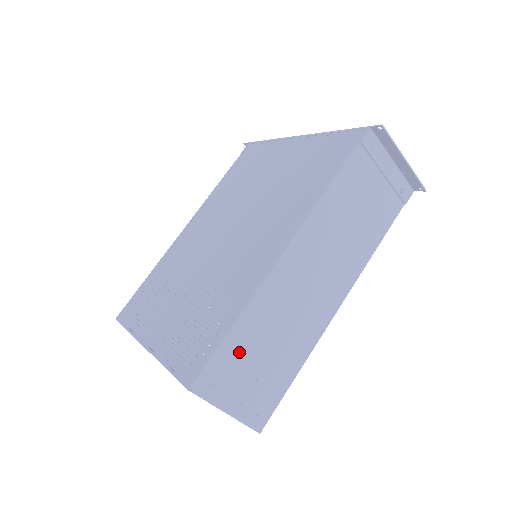
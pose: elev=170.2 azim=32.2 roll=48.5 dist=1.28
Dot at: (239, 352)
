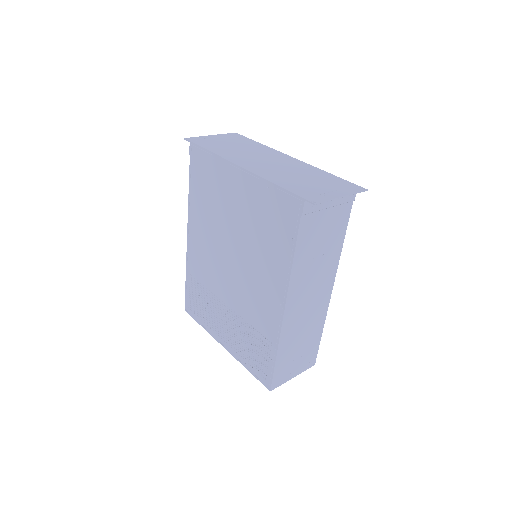
Dot at: (286, 360)
